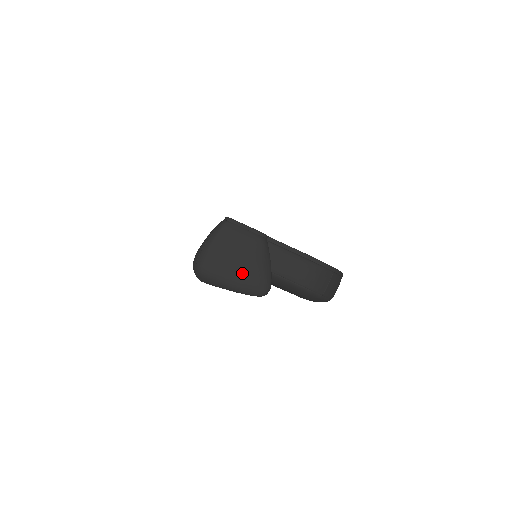
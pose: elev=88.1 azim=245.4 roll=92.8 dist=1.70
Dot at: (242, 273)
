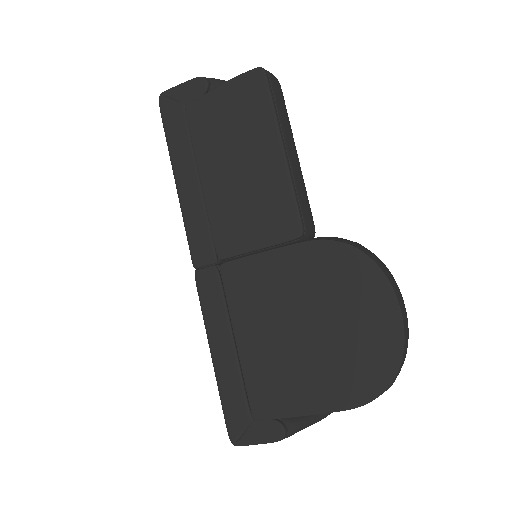
Dot at: occluded
